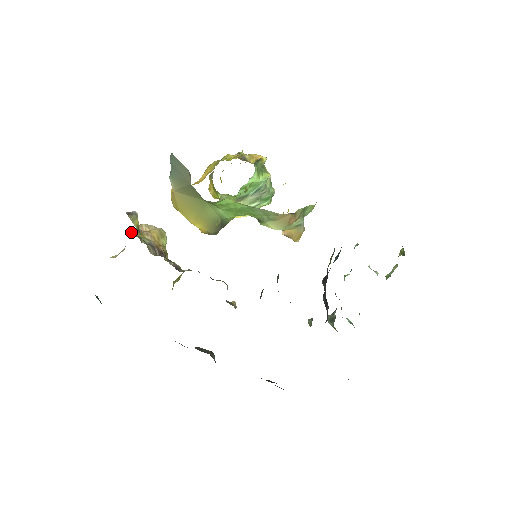
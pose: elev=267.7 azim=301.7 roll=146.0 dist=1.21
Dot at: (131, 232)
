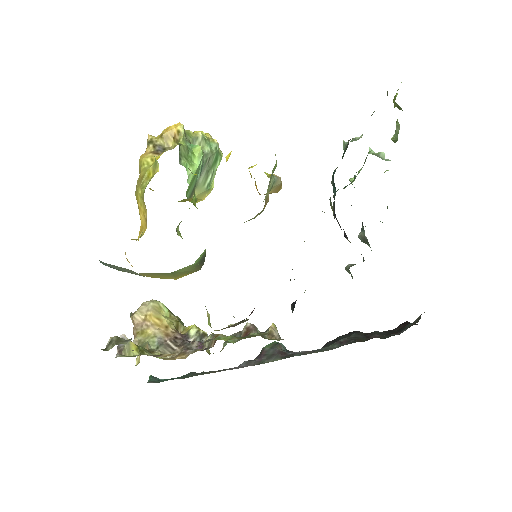
Dot at: (134, 343)
